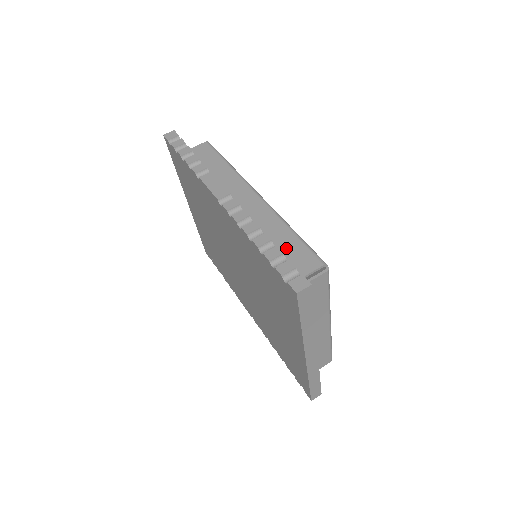
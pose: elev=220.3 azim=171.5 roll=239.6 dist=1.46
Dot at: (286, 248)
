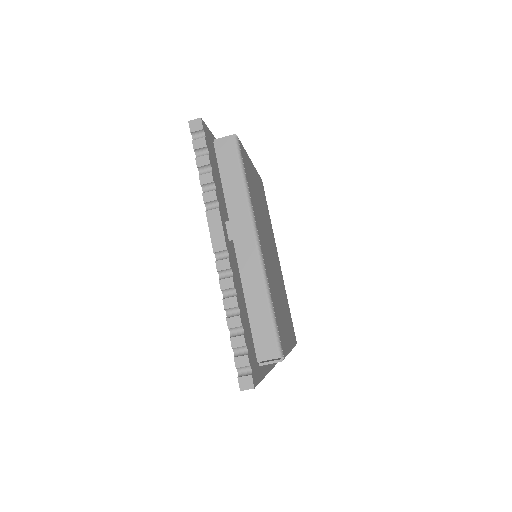
Dot at: (257, 325)
